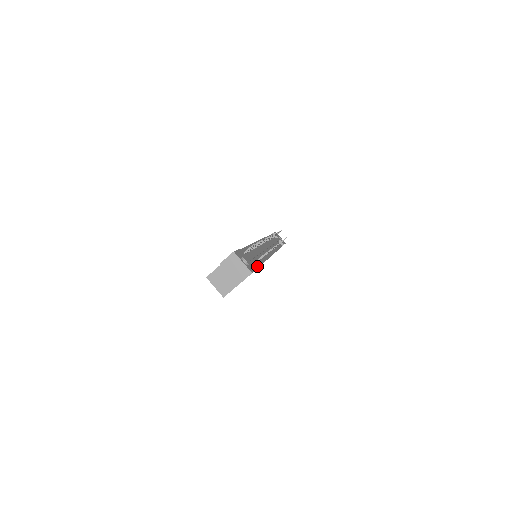
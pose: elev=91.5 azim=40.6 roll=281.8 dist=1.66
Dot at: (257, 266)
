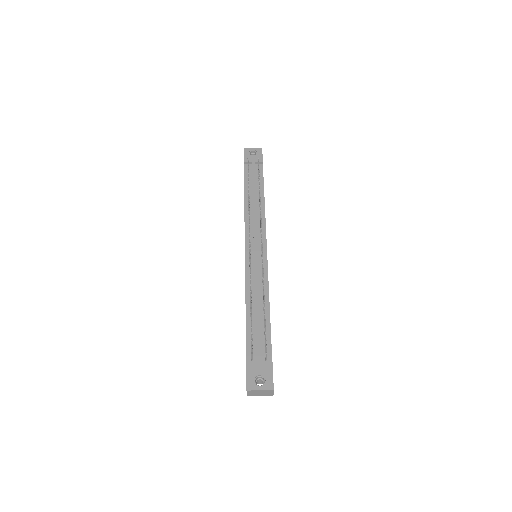
Dot at: (269, 338)
